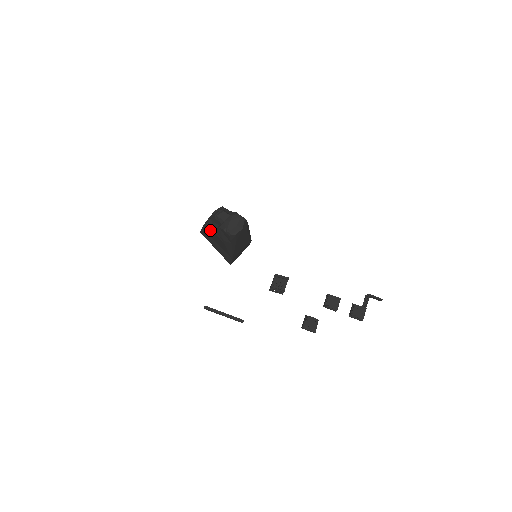
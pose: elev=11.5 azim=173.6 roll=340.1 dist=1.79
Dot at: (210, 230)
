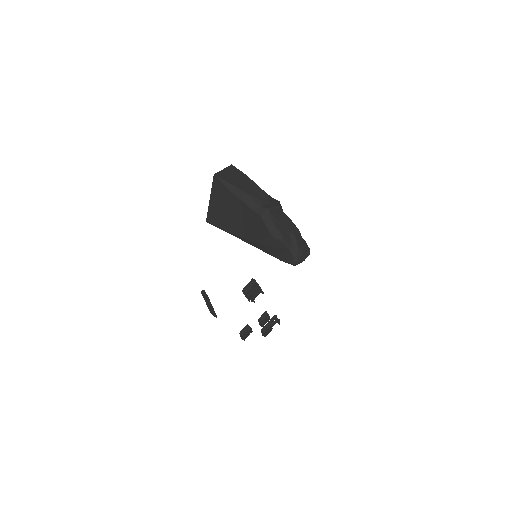
Dot at: (261, 223)
